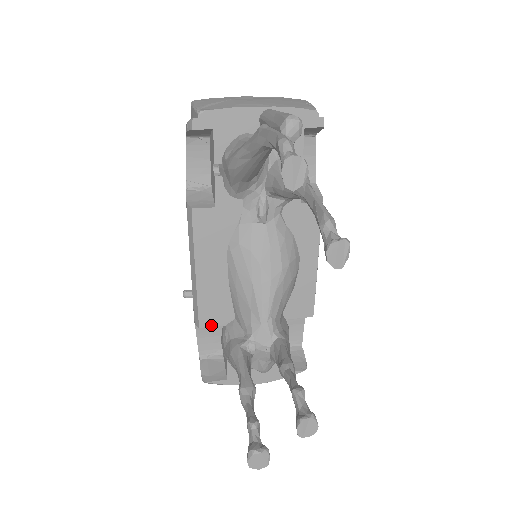
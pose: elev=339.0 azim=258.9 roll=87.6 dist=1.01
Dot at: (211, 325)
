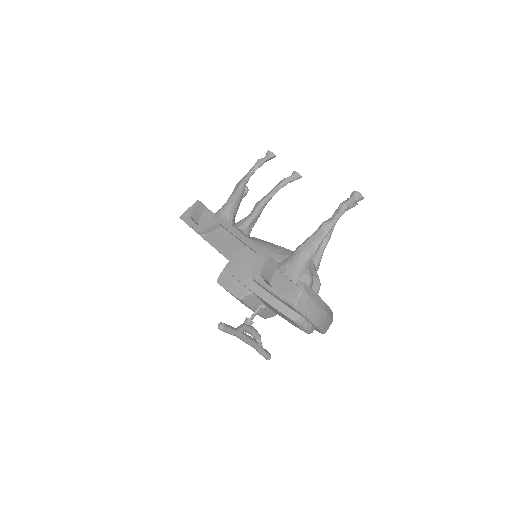
Dot at: (273, 259)
